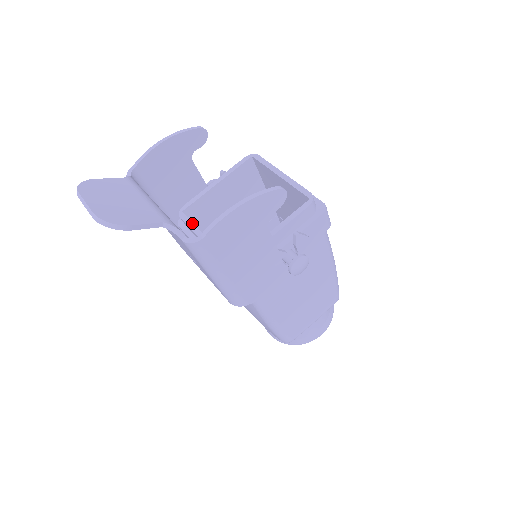
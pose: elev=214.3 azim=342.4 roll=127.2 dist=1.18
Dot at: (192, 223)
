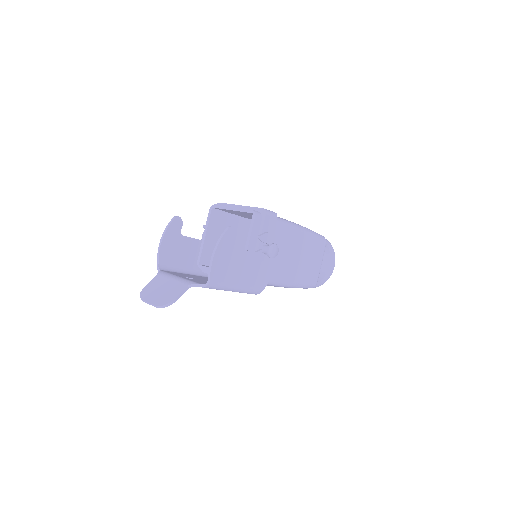
Dot at: (207, 267)
